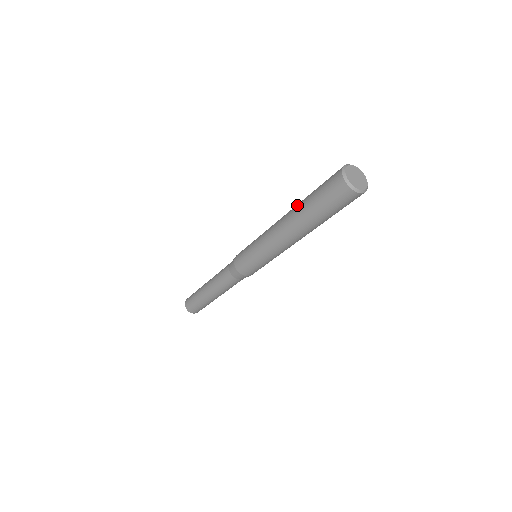
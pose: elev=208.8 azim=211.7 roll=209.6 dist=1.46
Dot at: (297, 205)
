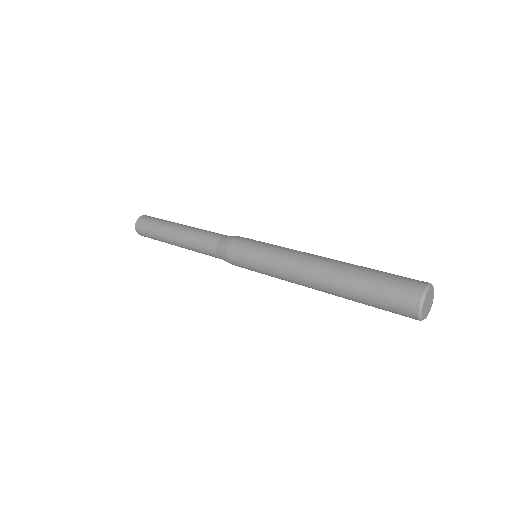
Dot at: (341, 277)
